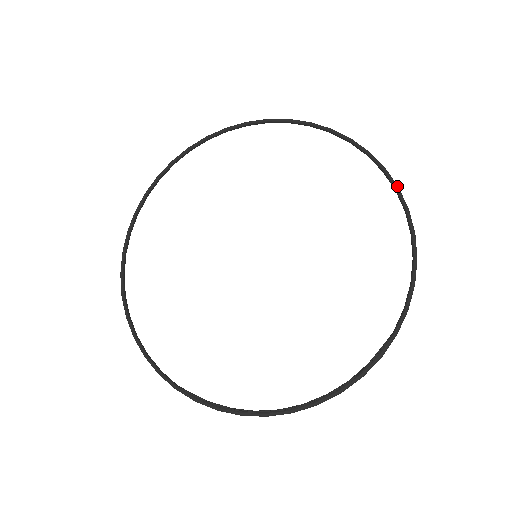
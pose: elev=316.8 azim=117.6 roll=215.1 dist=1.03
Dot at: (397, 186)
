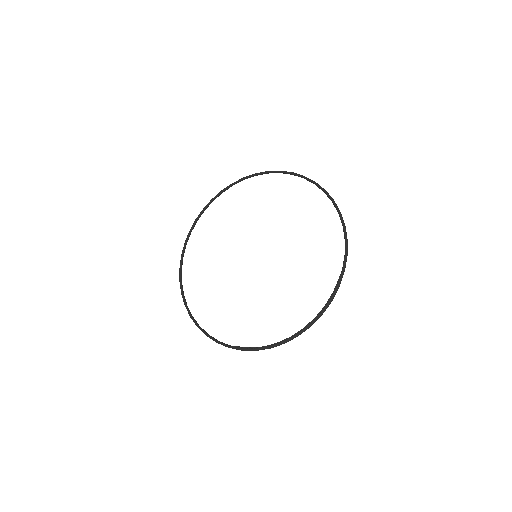
Dot at: (324, 189)
